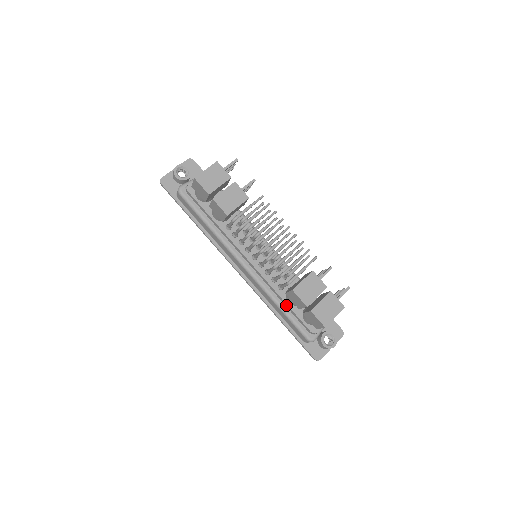
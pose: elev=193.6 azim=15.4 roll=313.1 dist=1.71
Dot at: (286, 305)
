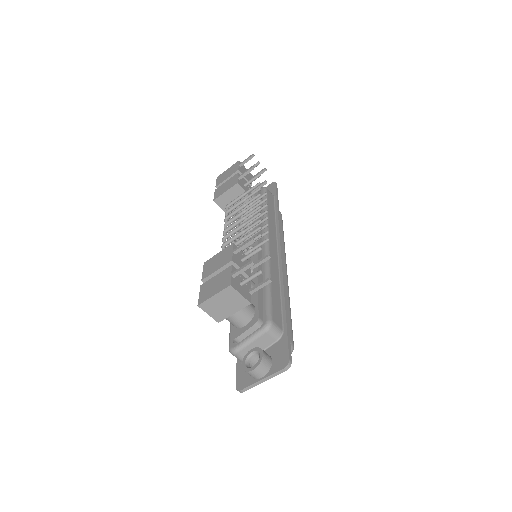
Dot at: occluded
